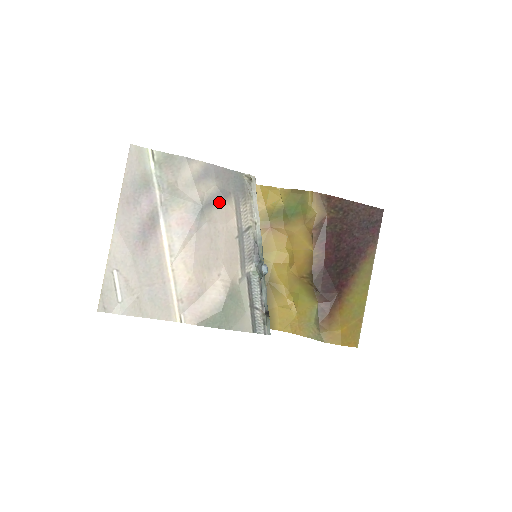
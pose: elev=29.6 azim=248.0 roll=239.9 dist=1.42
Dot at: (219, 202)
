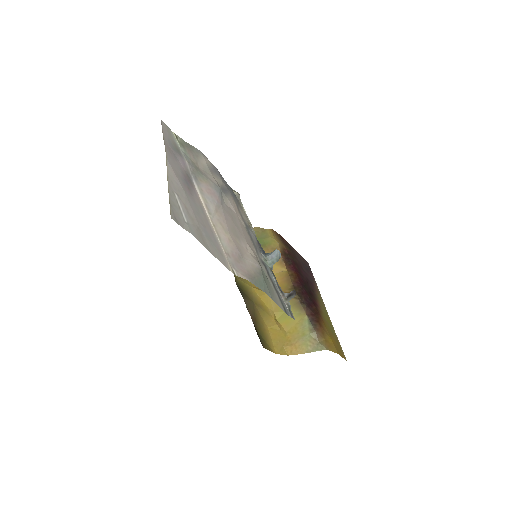
Dot at: (229, 194)
